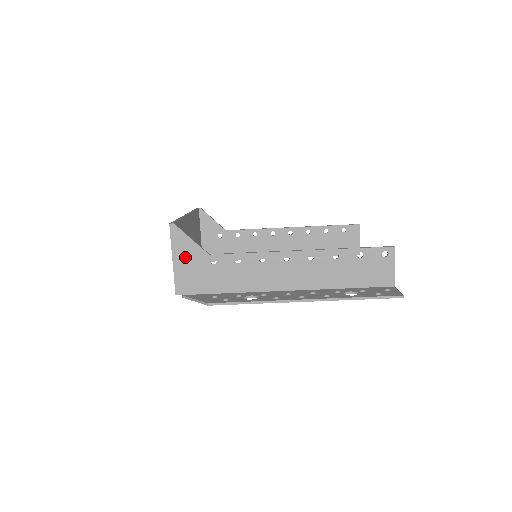
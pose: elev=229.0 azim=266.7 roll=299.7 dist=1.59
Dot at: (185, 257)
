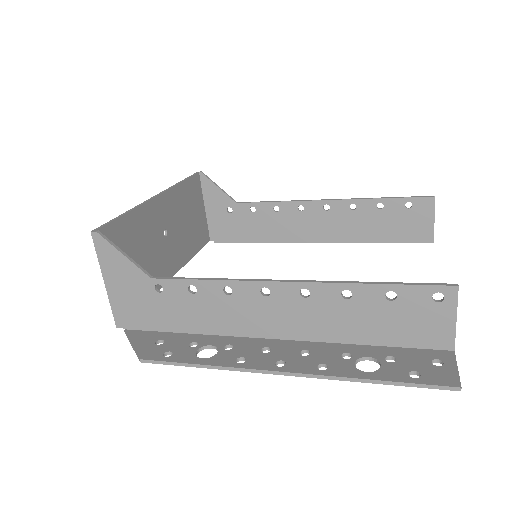
Dot at: (120, 279)
